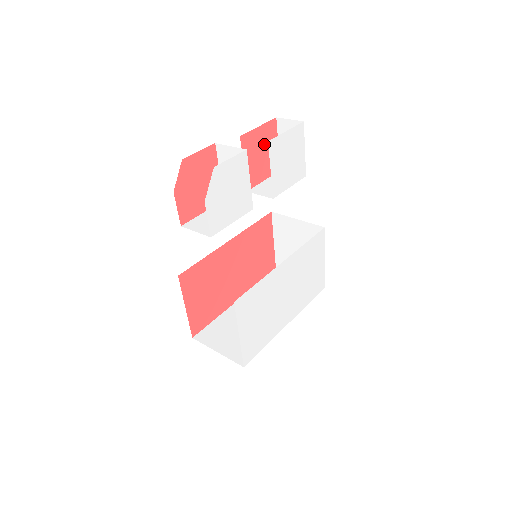
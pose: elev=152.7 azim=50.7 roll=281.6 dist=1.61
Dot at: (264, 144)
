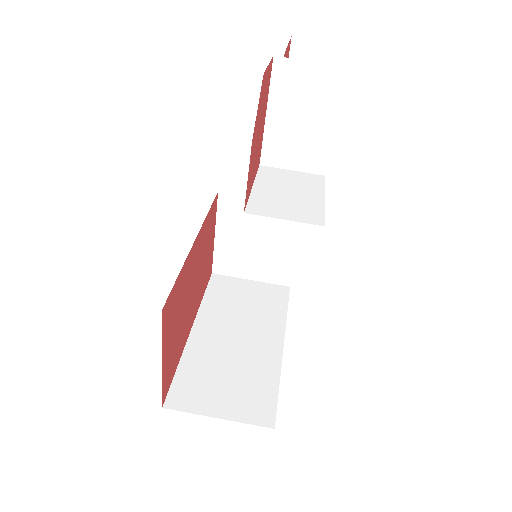
Dot at: occluded
